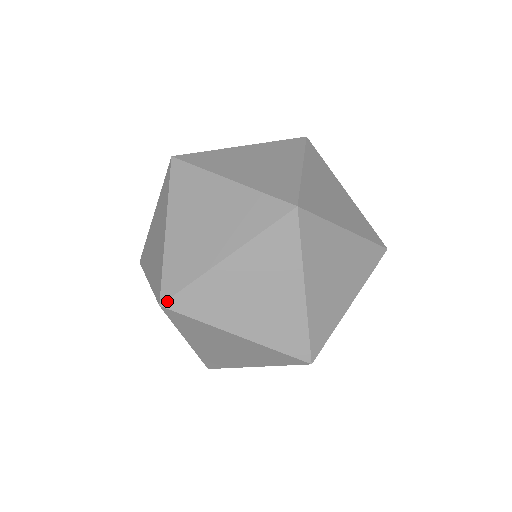
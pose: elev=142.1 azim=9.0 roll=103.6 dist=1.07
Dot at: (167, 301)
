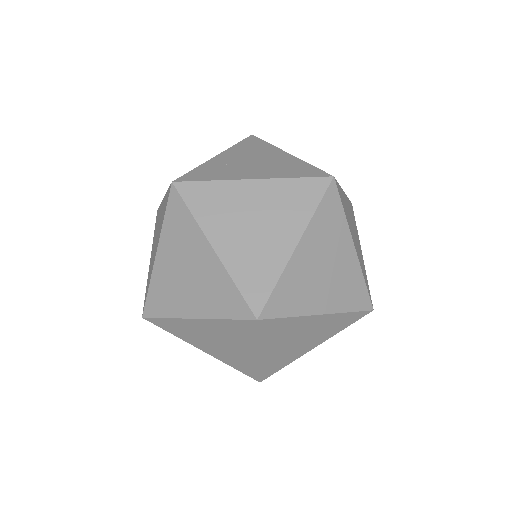
Dot at: (260, 380)
